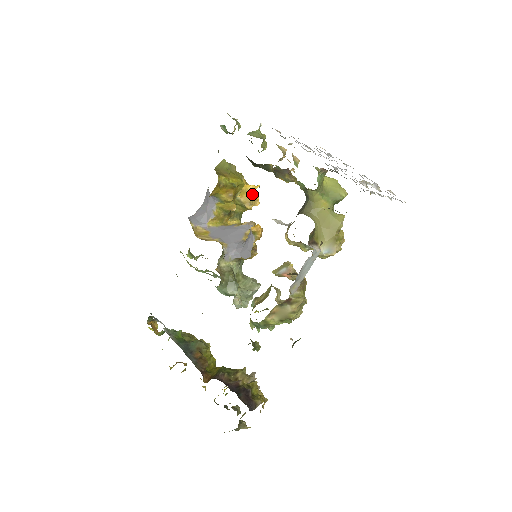
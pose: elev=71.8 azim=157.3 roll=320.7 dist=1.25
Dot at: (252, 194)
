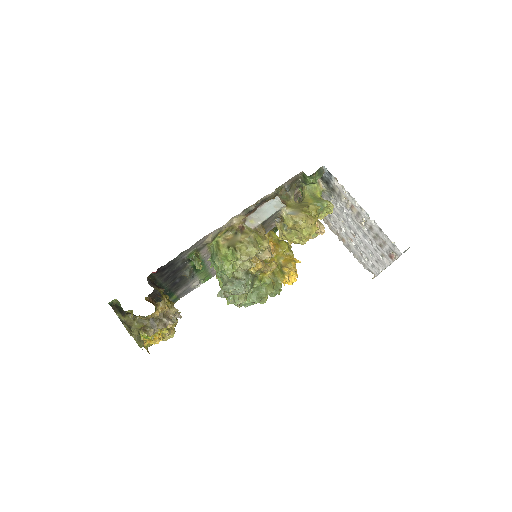
Dot at: (291, 261)
